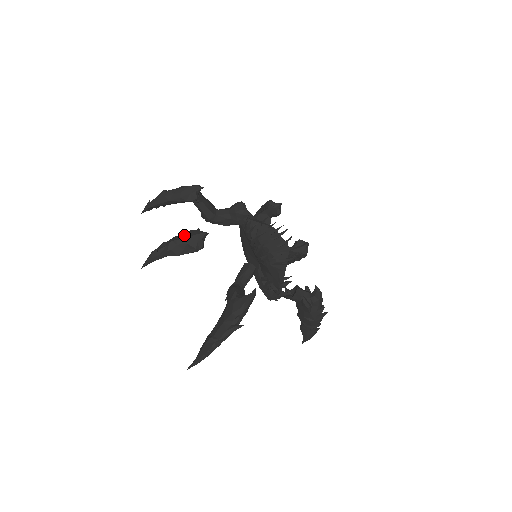
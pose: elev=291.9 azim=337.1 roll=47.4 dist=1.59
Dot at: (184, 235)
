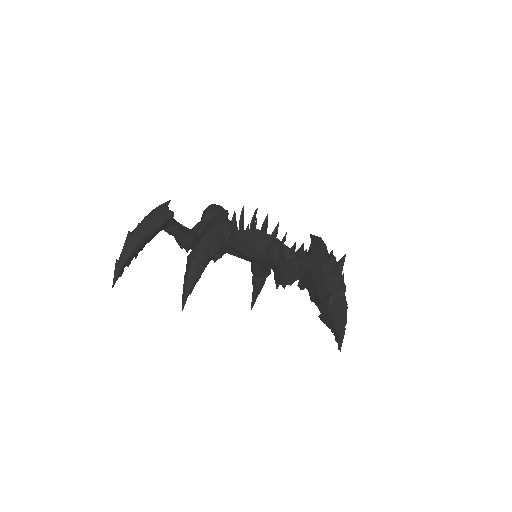
Dot at: (207, 227)
